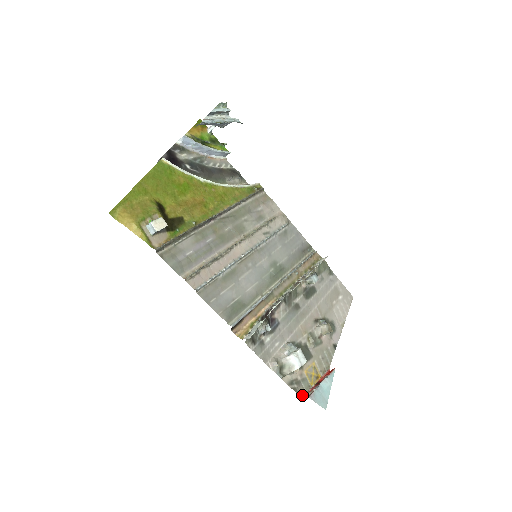
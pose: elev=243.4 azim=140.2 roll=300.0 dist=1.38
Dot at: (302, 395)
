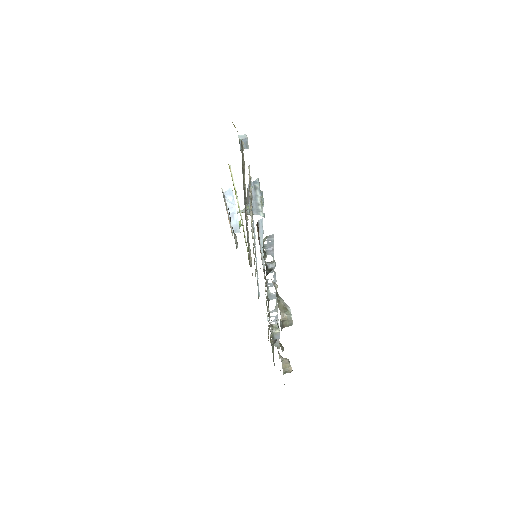
Dot at: occluded
